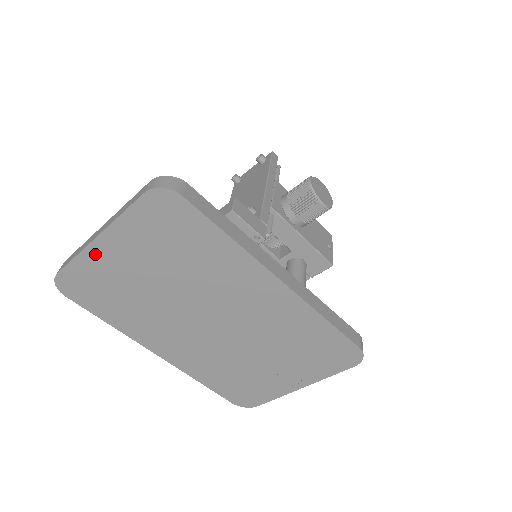
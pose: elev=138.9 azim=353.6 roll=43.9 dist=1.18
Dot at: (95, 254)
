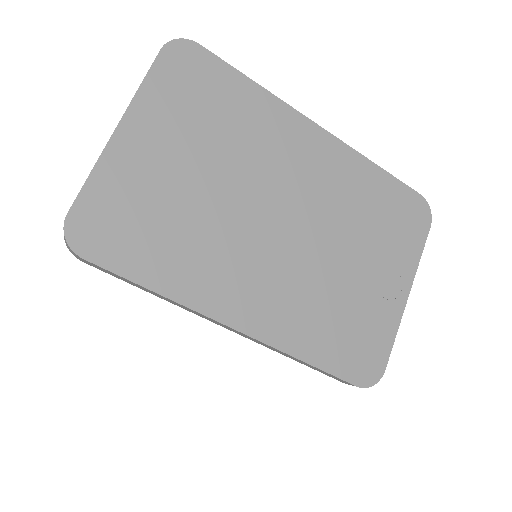
Dot at: (118, 156)
